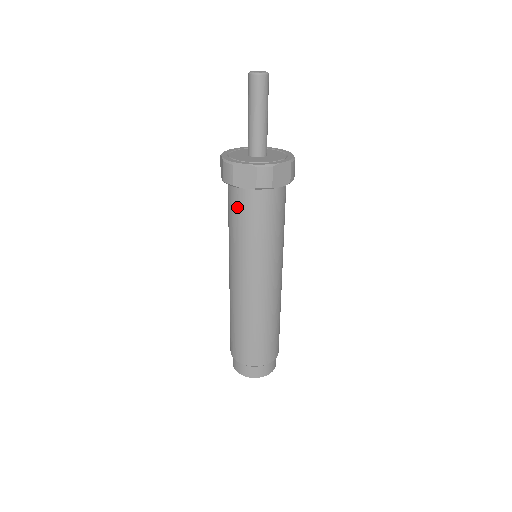
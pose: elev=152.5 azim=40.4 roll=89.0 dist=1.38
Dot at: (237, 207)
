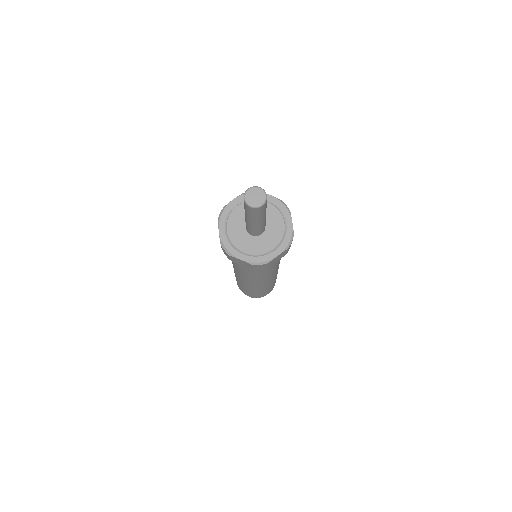
Dot at: occluded
